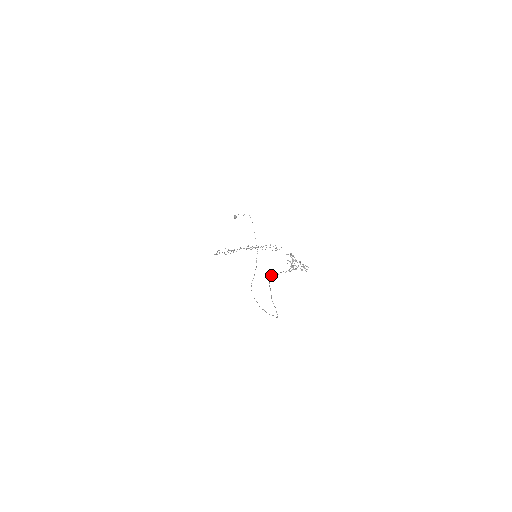
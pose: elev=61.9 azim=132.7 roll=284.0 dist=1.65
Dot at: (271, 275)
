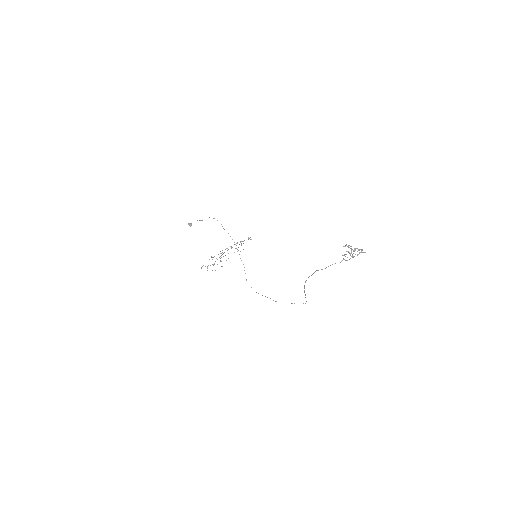
Dot at: (318, 270)
